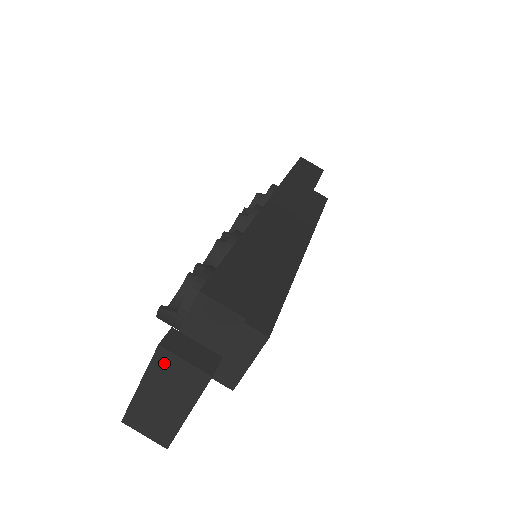
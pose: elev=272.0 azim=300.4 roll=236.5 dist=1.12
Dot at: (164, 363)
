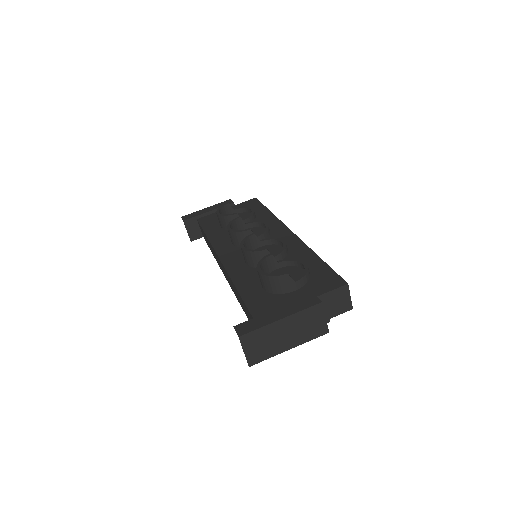
Dot at: (313, 313)
